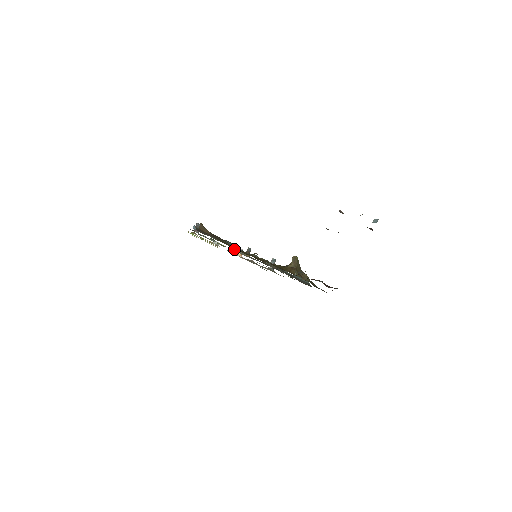
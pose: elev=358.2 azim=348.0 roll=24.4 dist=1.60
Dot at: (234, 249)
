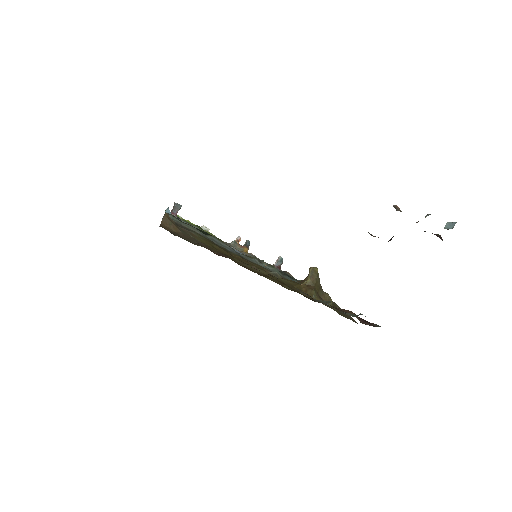
Dot at: occluded
